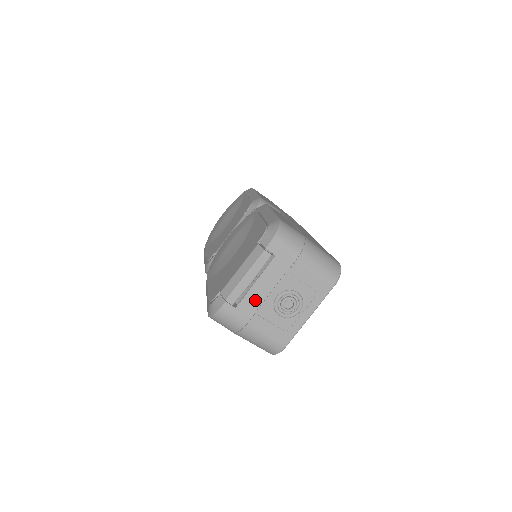
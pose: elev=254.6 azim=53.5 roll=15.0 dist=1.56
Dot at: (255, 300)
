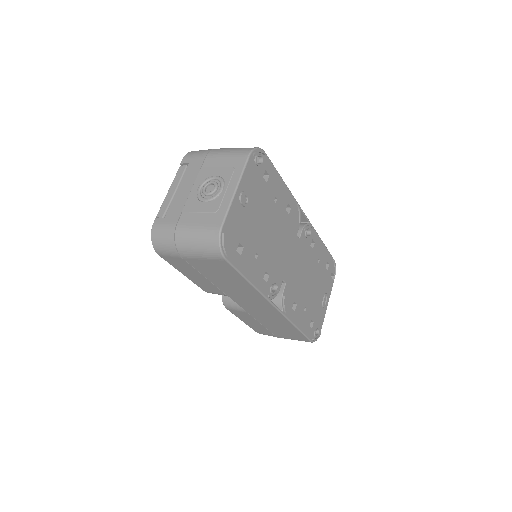
Dot at: (180, 202)
